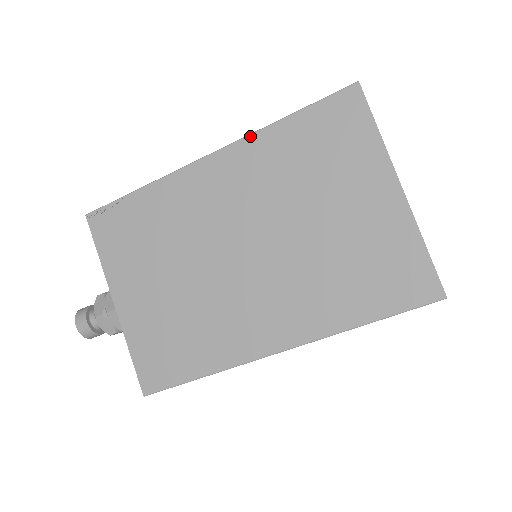
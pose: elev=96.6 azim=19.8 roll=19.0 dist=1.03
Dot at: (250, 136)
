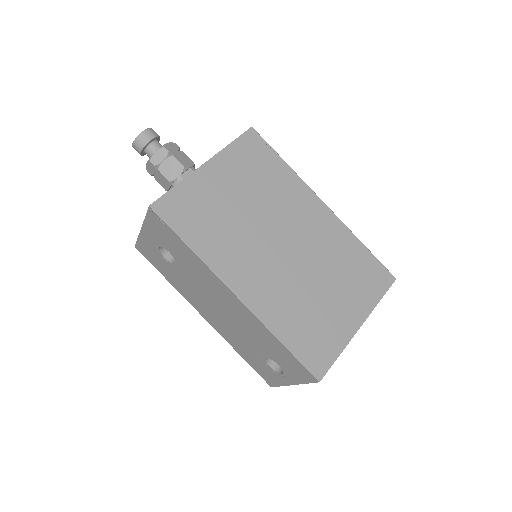
Dot at: (346, 226)
